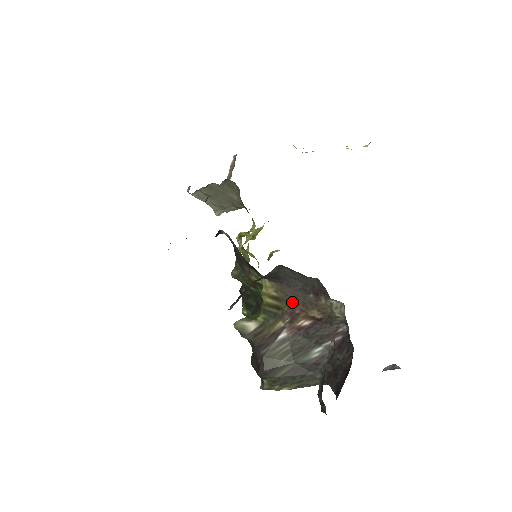
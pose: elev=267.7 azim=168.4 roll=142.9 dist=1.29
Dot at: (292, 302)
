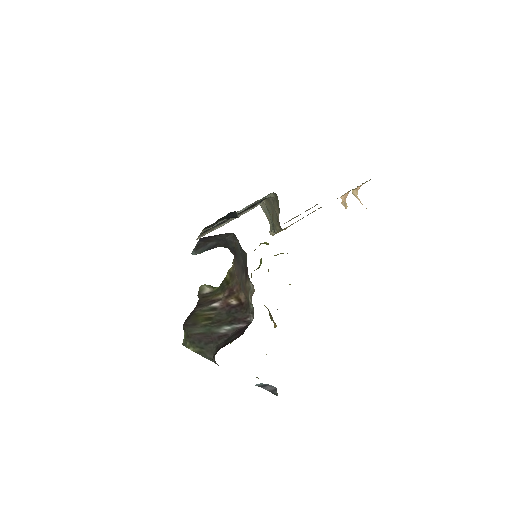
Dot at: (235, 280)
